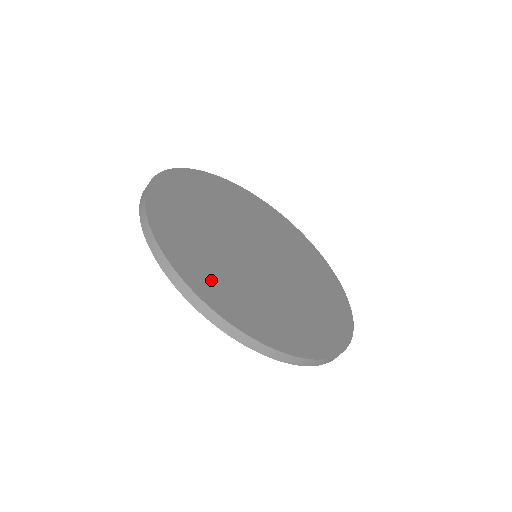
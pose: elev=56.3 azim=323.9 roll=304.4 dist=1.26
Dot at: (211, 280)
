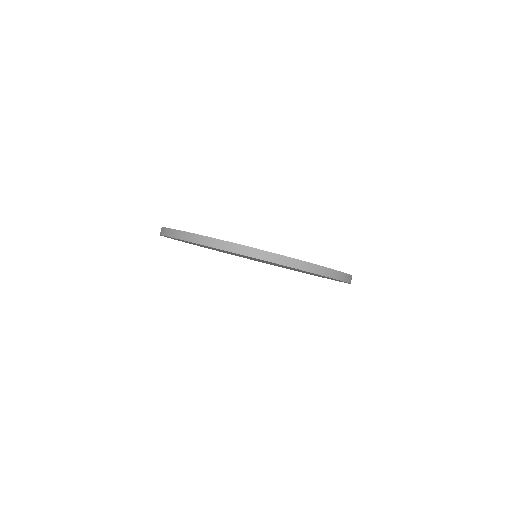
Dot at: occluded
